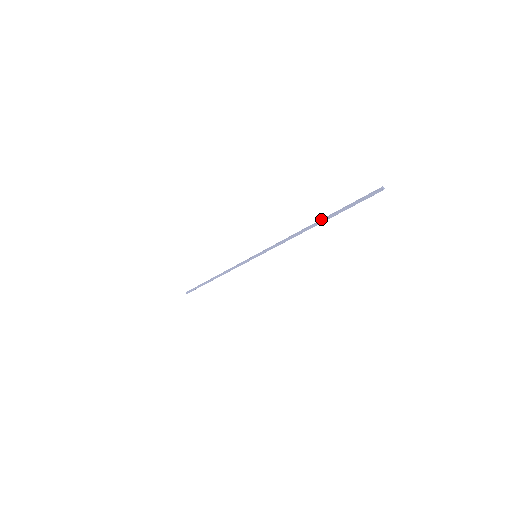
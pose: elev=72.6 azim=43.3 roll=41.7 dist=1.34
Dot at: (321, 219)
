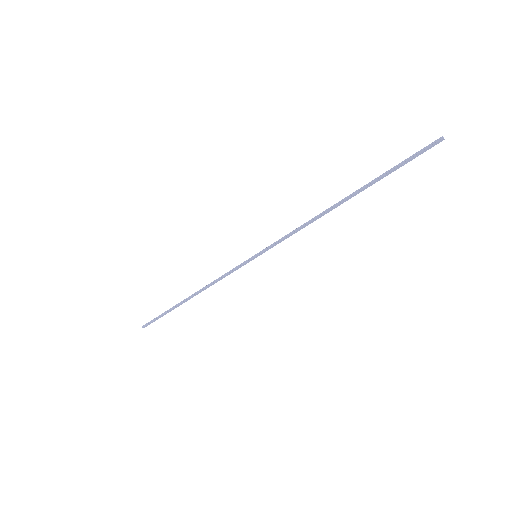
Dot at: (355, 191)
